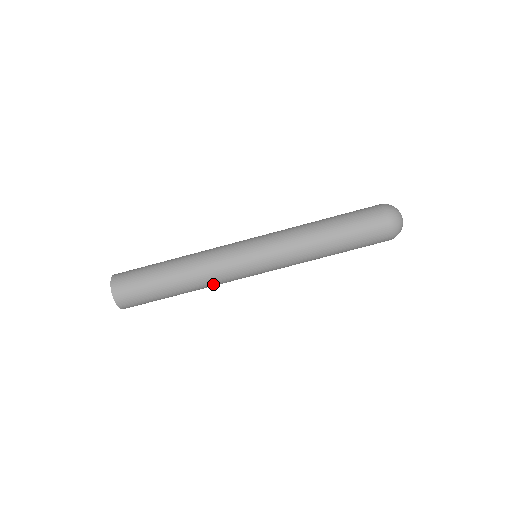
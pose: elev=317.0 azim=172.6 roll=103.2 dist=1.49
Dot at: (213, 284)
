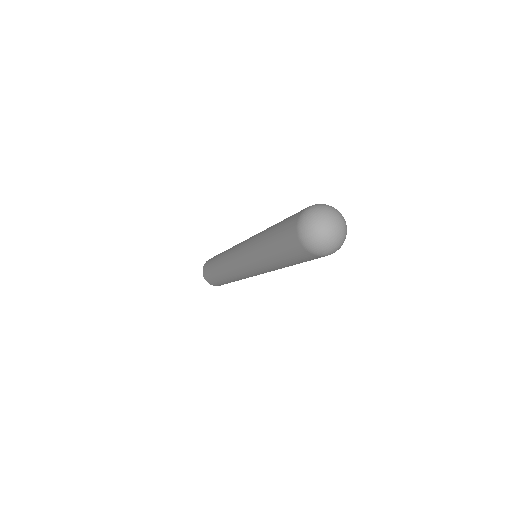
Dot at: occluded
